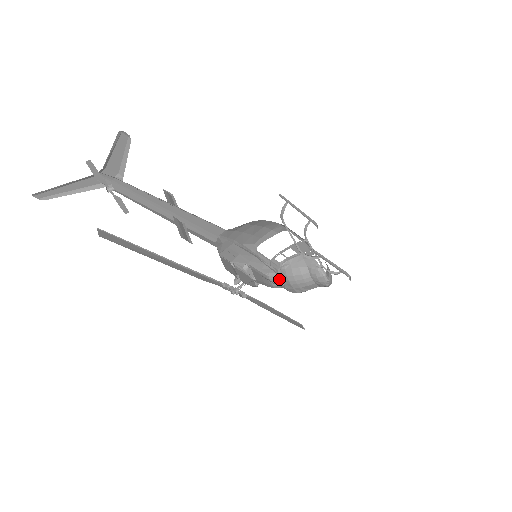
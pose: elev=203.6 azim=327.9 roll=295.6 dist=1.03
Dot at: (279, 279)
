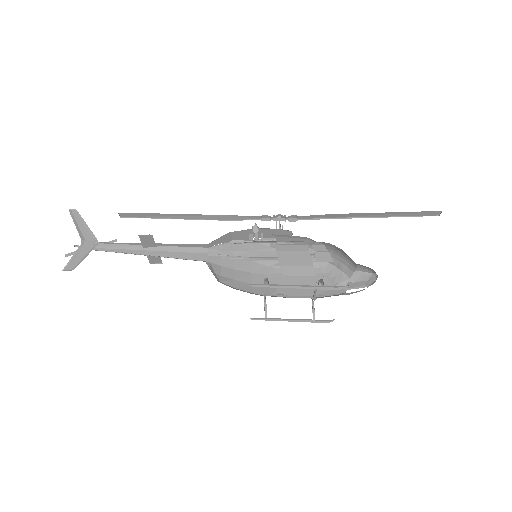
Dot at: occluded
